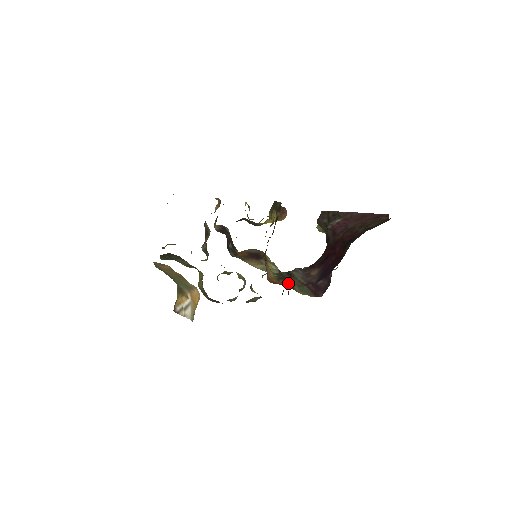
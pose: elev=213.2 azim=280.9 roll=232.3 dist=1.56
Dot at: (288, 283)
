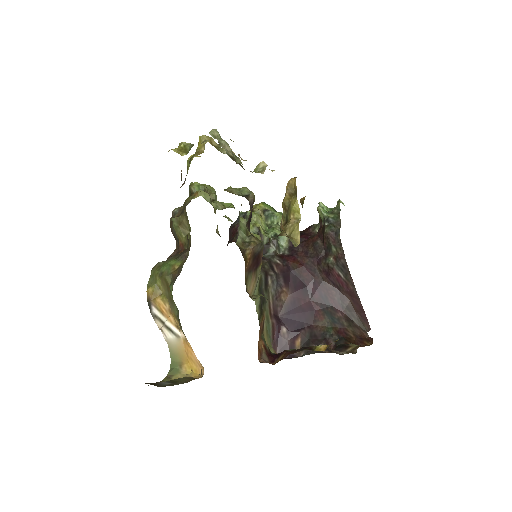
Dot at: (263, 319)
